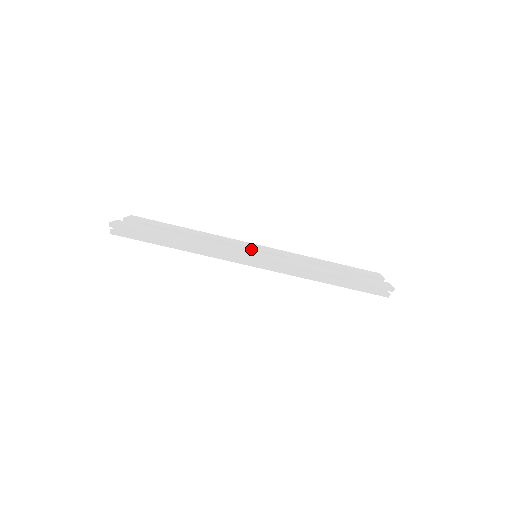
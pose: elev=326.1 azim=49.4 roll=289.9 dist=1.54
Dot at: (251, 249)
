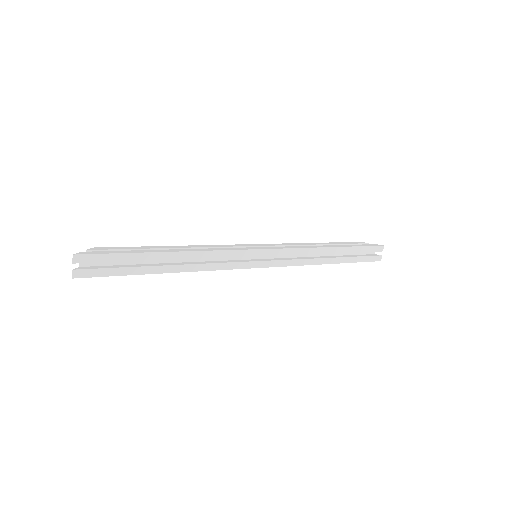
Dot at: occluded
